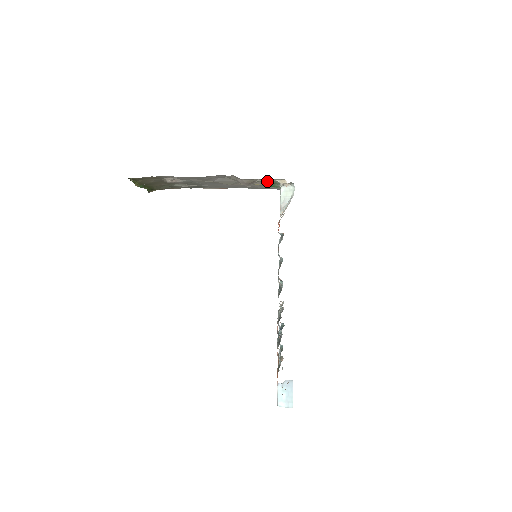
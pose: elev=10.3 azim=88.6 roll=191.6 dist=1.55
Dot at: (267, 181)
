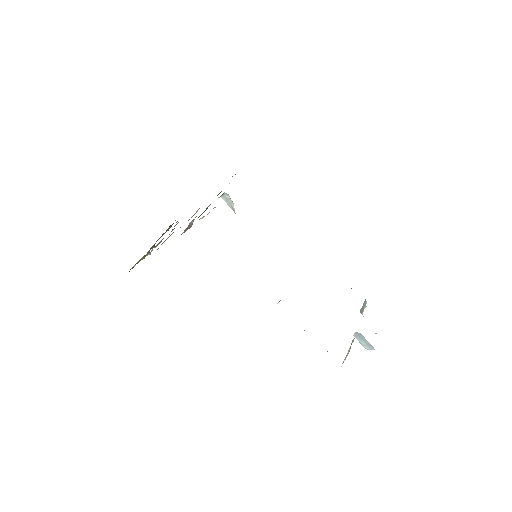
Dot at: occluded
